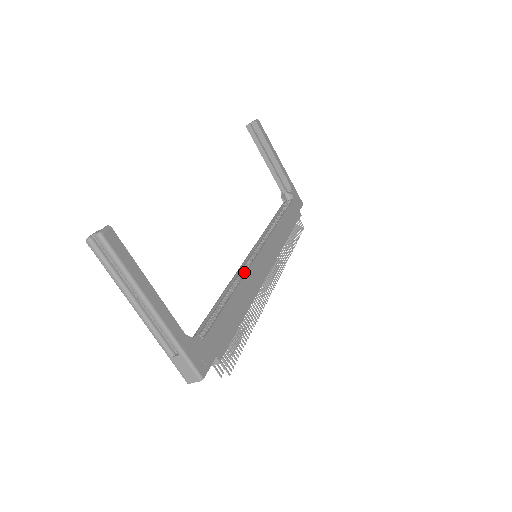
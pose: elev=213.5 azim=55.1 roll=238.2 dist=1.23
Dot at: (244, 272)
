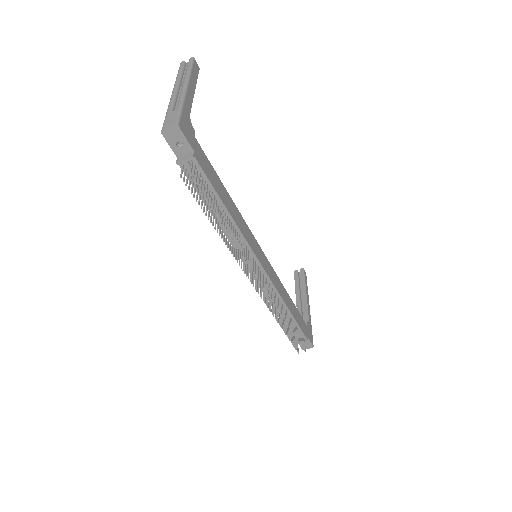
Dot at: occluded
